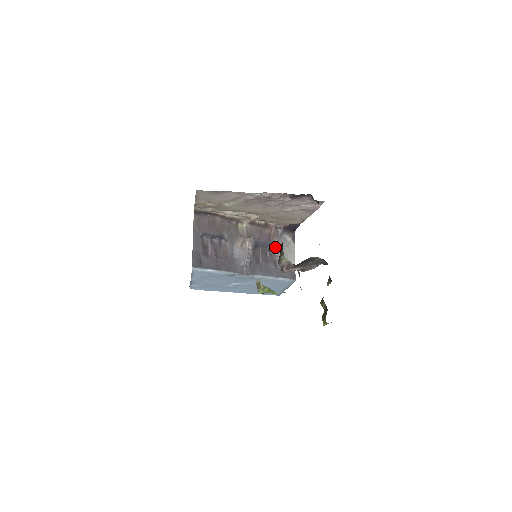
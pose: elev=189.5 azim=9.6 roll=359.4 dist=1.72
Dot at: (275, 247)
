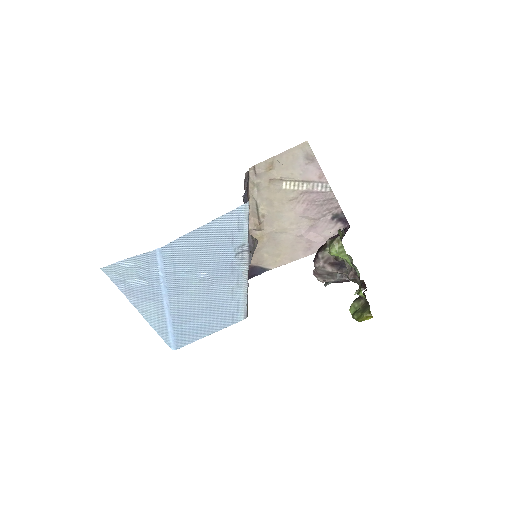
Dot at: occluded
